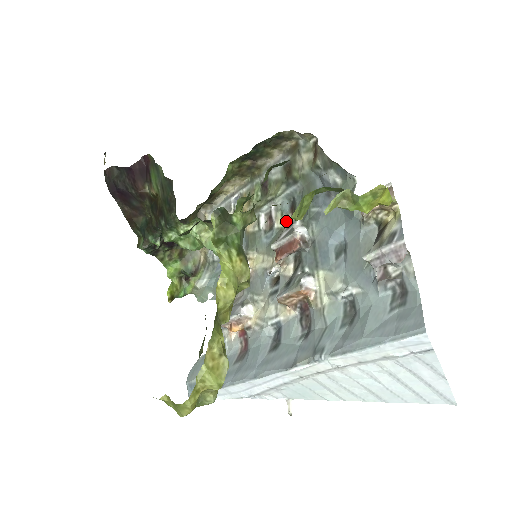
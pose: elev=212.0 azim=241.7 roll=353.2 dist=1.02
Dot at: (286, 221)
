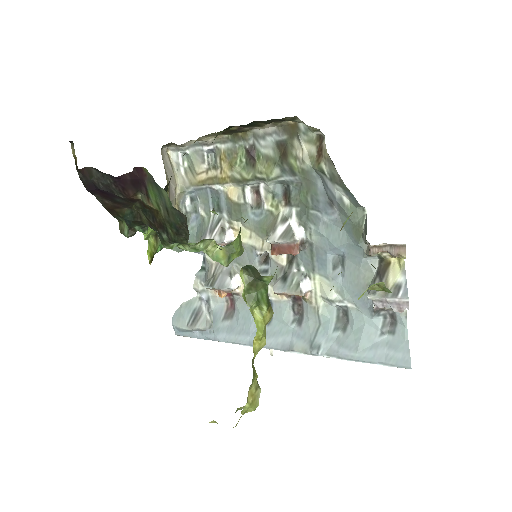
Dot at: (278, 207)
